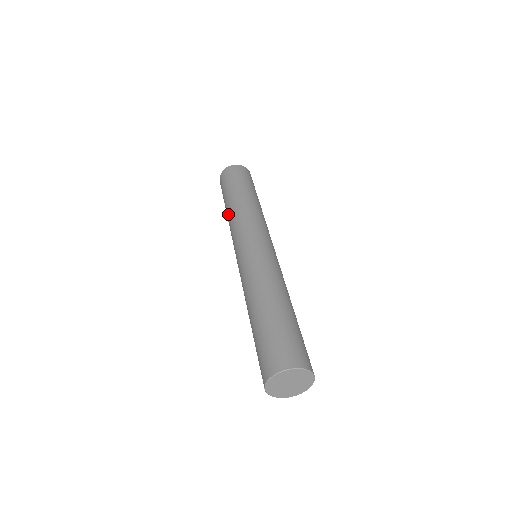
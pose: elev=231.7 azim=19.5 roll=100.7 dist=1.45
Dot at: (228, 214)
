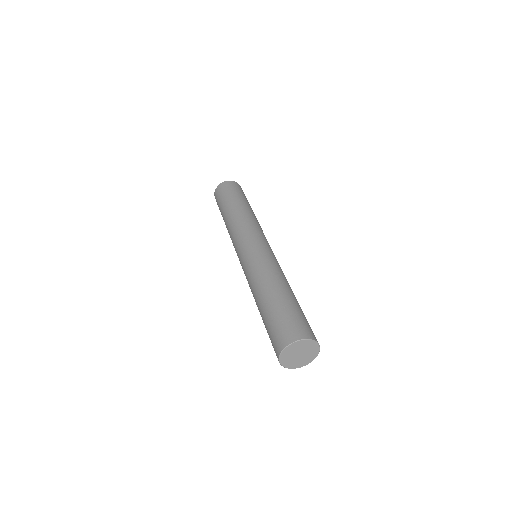
Dot at: (232, 215)
